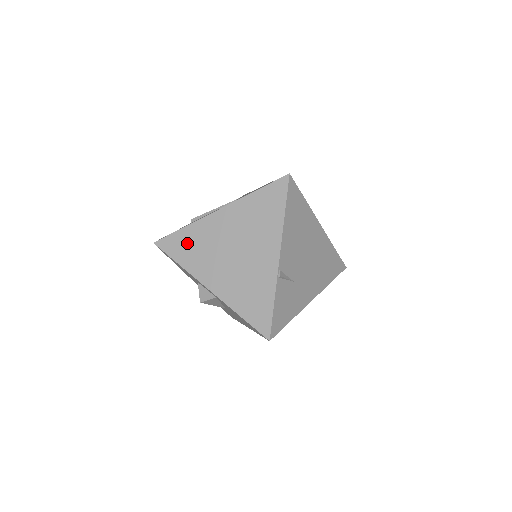
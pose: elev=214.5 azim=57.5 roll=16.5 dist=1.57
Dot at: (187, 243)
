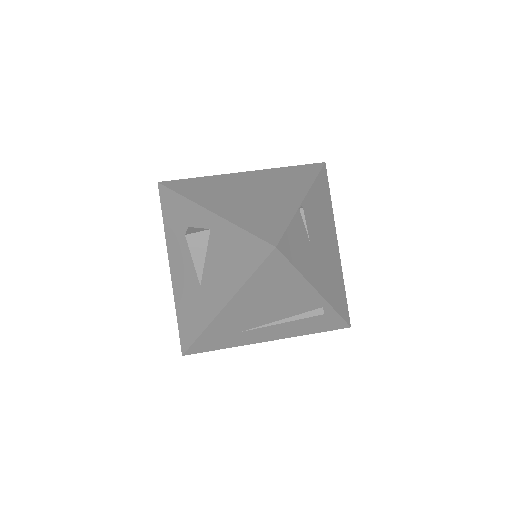
Dot at: (198, 184)
